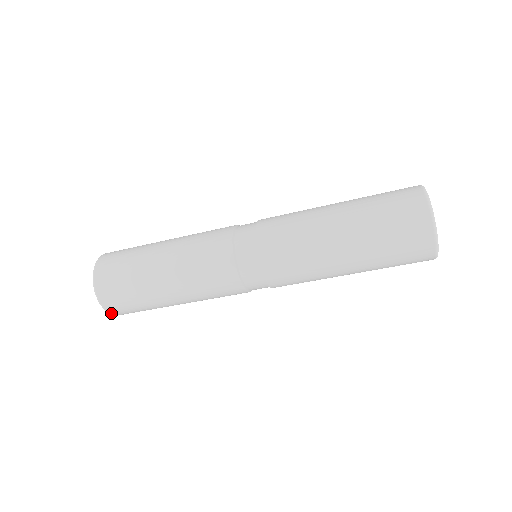
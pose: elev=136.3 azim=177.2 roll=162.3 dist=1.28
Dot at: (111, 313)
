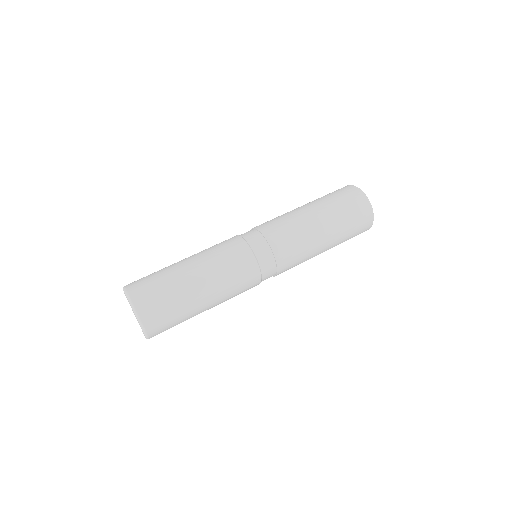
Dot at: (149, 337)
